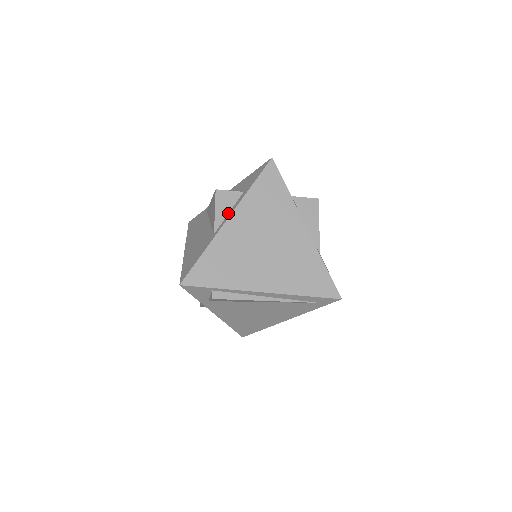
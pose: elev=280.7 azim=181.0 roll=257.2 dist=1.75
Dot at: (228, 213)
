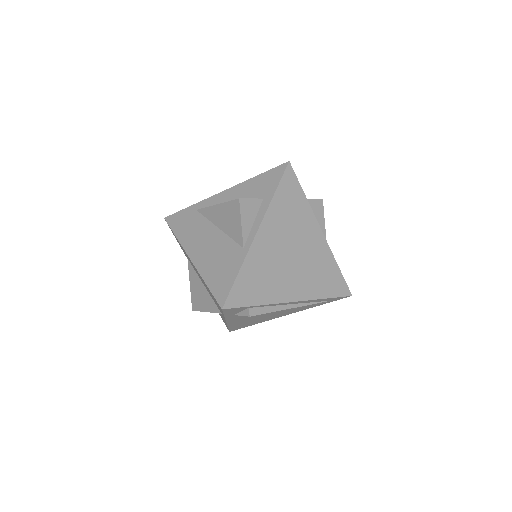
Dot at: (253, 223)
